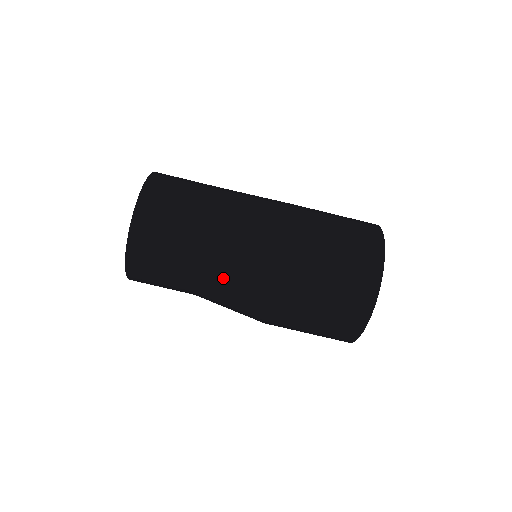
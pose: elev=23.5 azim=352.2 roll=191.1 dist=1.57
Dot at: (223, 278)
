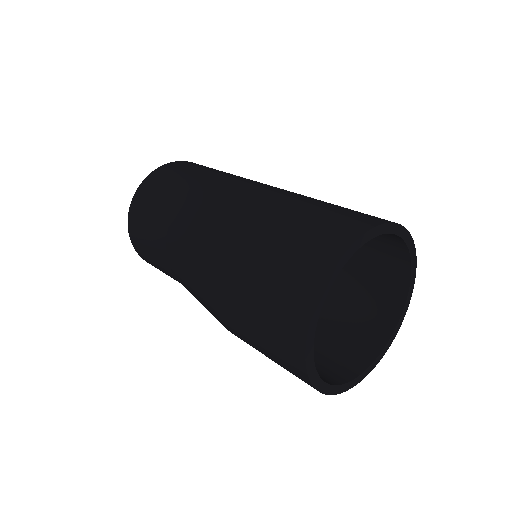
Dot at: occluded
